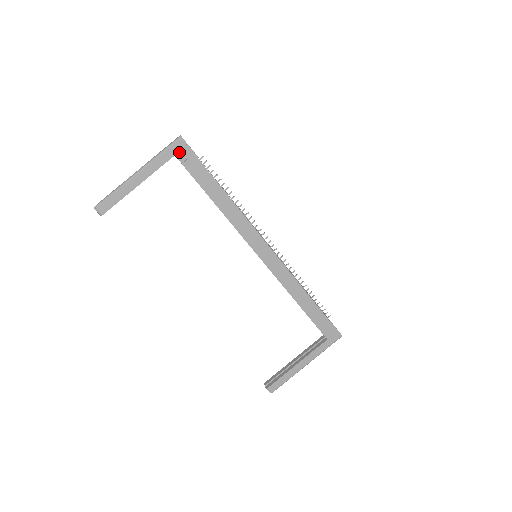
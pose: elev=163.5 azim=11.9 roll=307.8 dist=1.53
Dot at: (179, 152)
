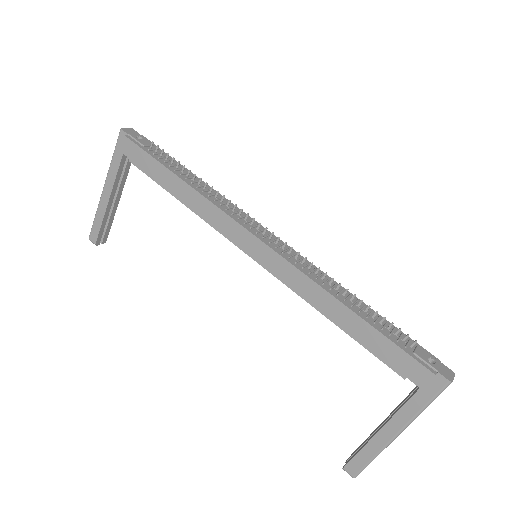
Dot at: (125, 148)
